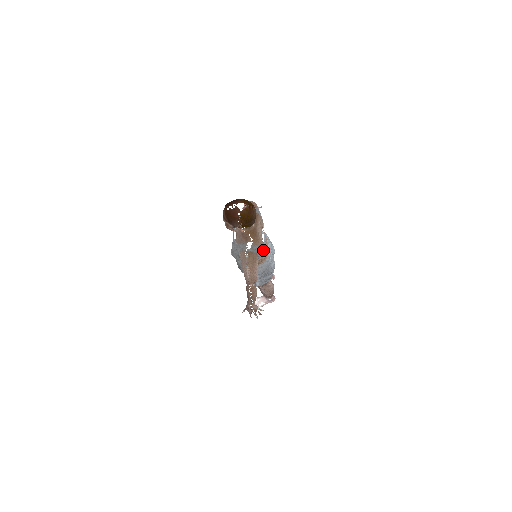
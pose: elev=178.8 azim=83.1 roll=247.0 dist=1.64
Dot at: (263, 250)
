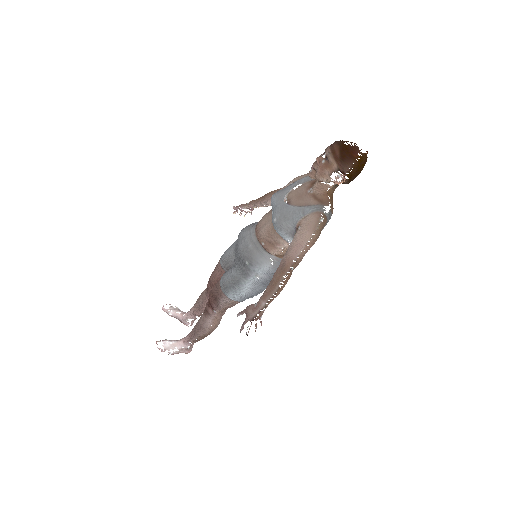
Dot at: occluded
